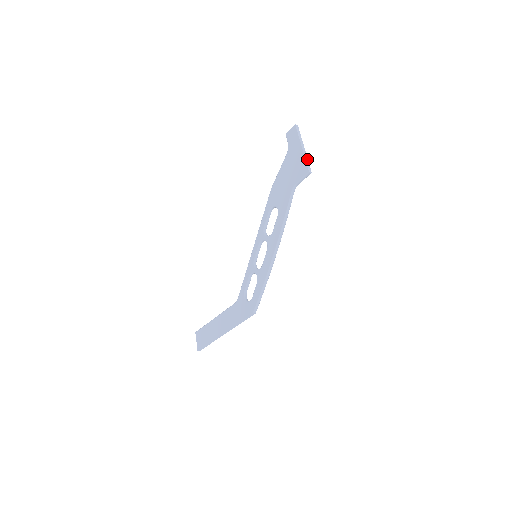
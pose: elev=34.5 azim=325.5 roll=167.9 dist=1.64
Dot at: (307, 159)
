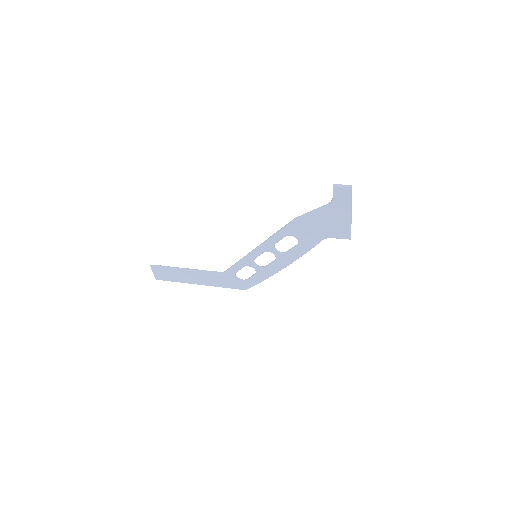
Dot at: occluded
